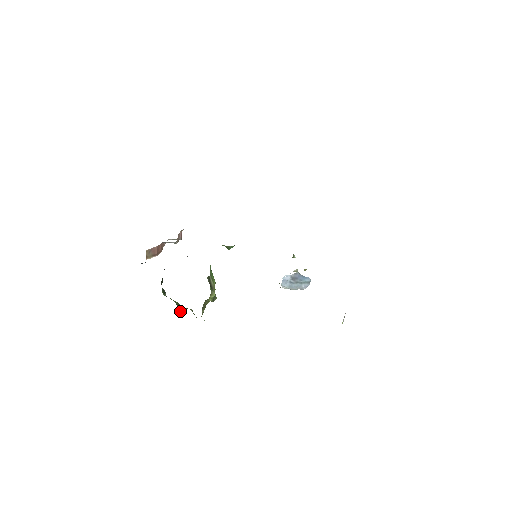
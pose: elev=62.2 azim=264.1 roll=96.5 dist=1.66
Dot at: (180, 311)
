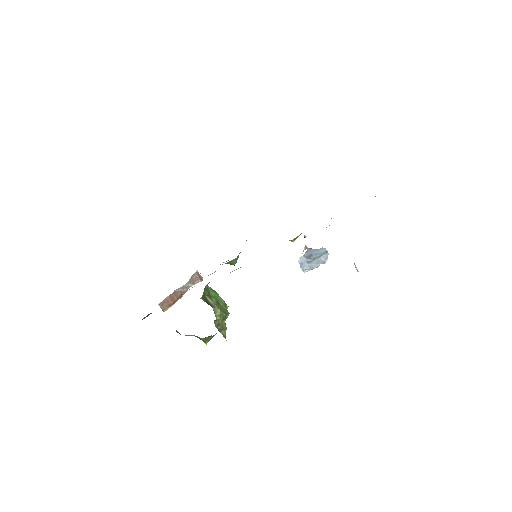
Dot at: (205, 343)
